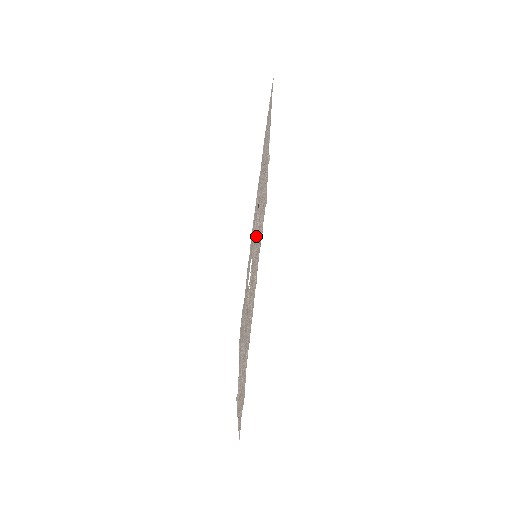
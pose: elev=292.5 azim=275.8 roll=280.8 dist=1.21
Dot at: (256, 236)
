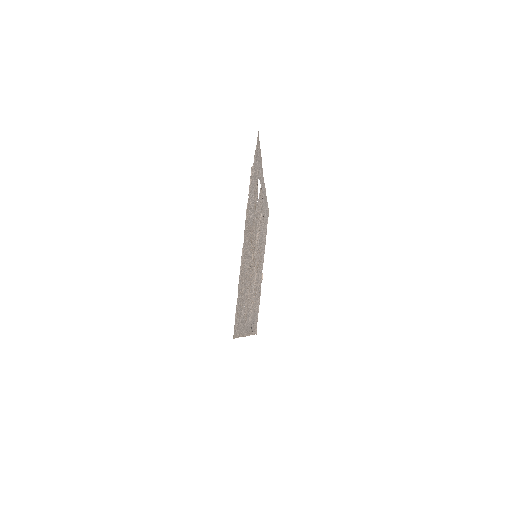
Dot at: (260, 213)
